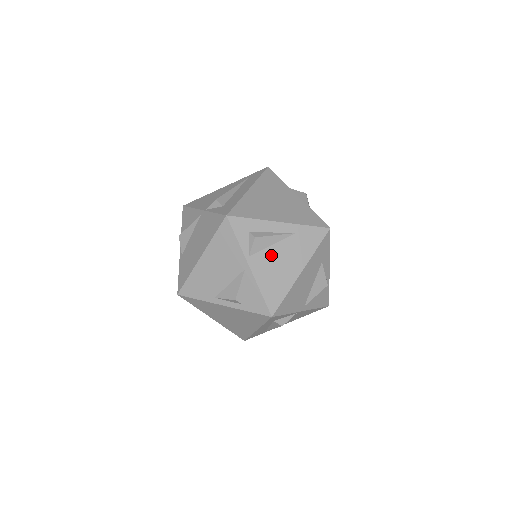
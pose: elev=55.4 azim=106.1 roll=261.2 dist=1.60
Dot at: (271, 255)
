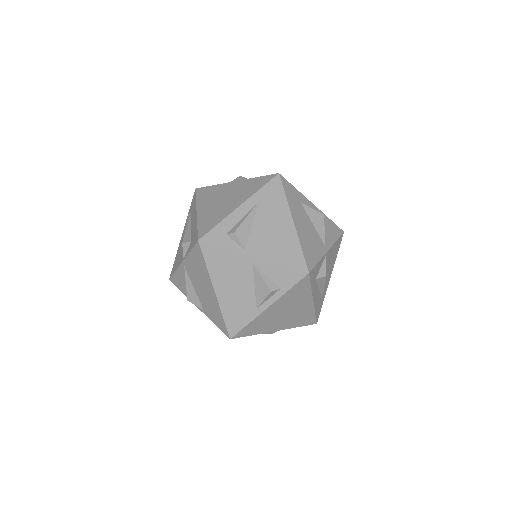
Dot at: (259, 233)
